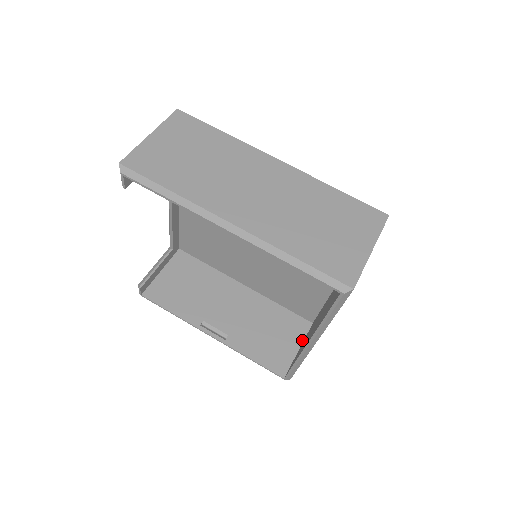
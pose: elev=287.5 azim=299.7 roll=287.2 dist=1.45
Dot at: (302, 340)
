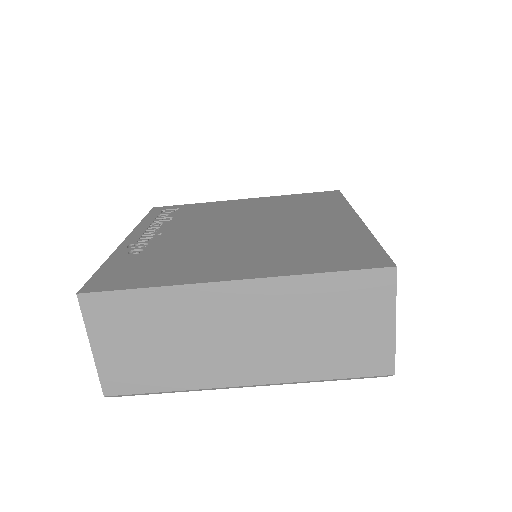
Dot at: occluded
